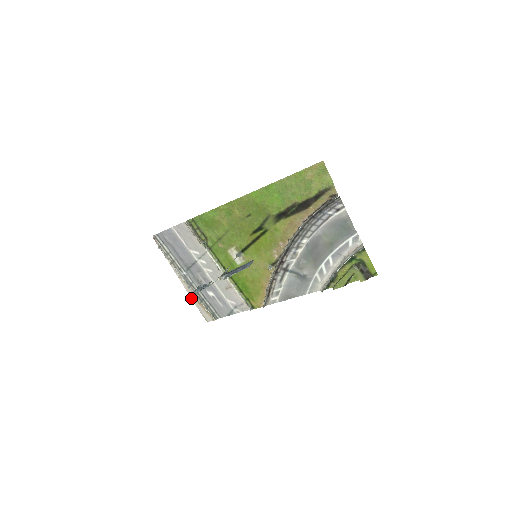
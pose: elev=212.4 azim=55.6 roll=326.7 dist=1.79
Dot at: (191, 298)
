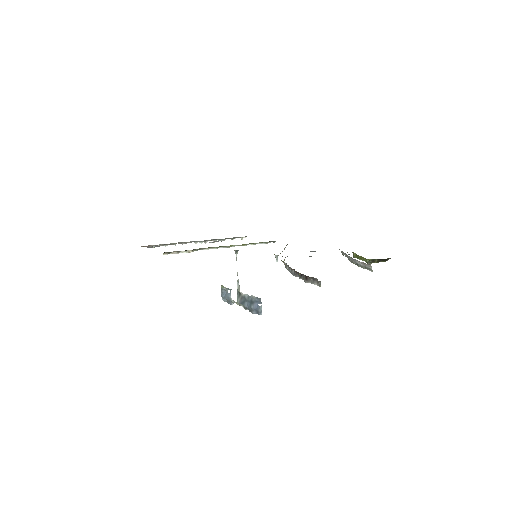
Dot at: occluded
